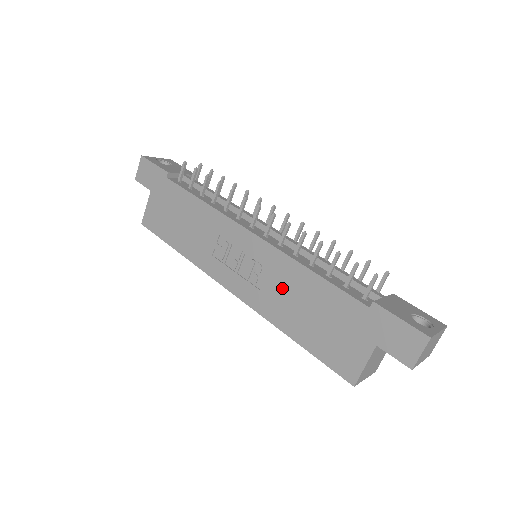
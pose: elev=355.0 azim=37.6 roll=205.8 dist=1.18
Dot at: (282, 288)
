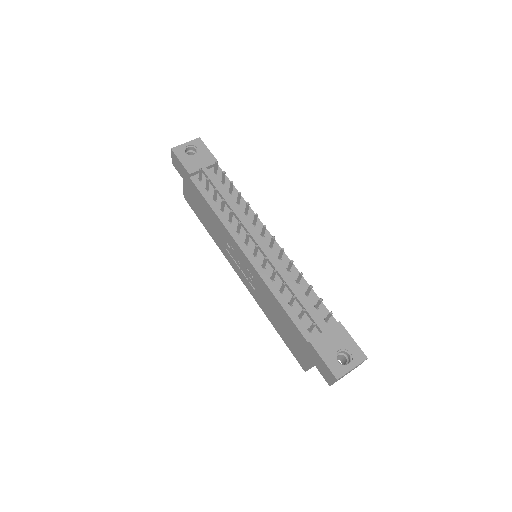
Dot at: (265, 298)
